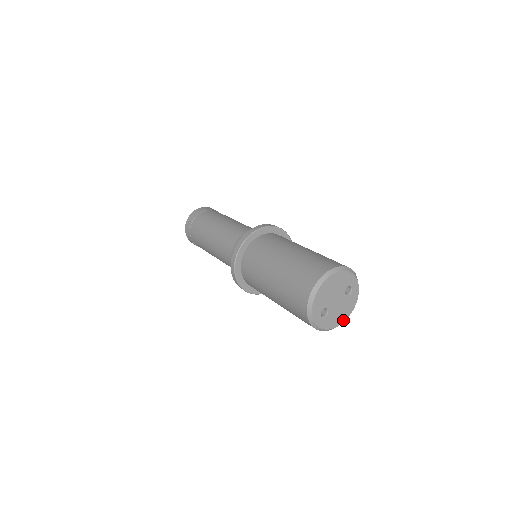
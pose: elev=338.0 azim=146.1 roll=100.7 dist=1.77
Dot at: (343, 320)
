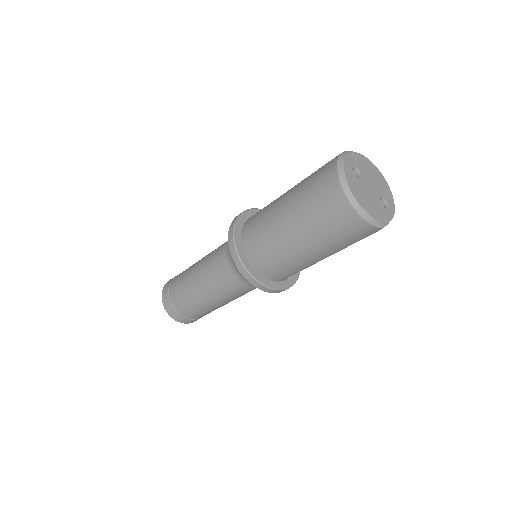
Dot at: (363, 207)
